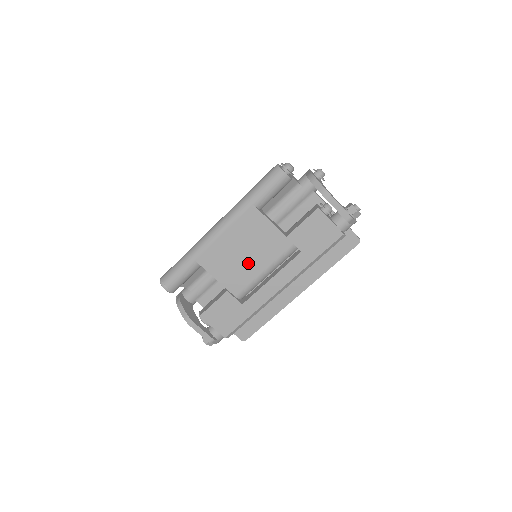
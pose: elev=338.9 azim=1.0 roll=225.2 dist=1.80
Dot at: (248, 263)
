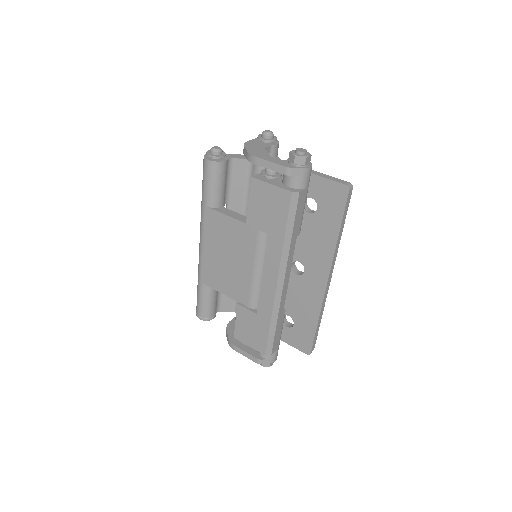
Dot at: (237, 267)
